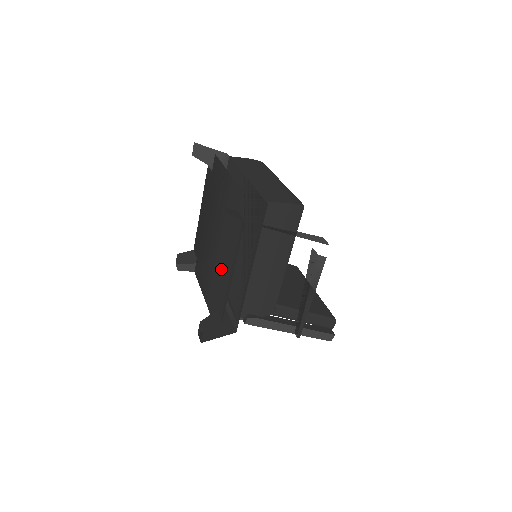
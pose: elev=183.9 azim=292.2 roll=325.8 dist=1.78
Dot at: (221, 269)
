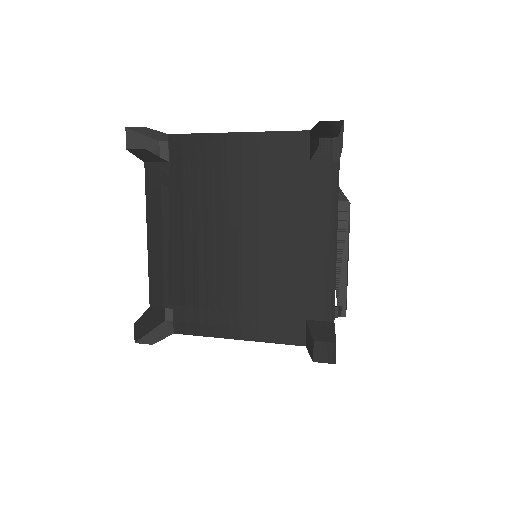
Dot at: (289, 262)
